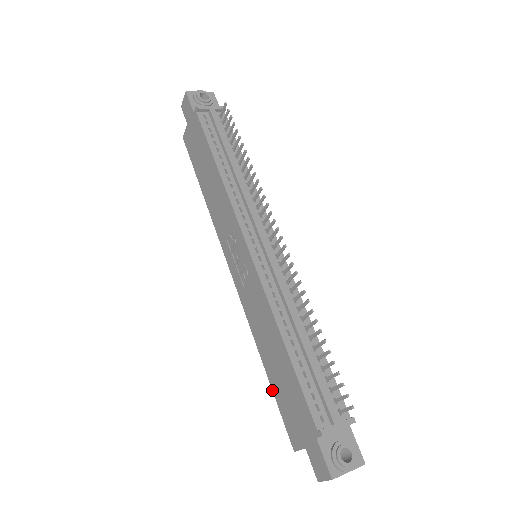
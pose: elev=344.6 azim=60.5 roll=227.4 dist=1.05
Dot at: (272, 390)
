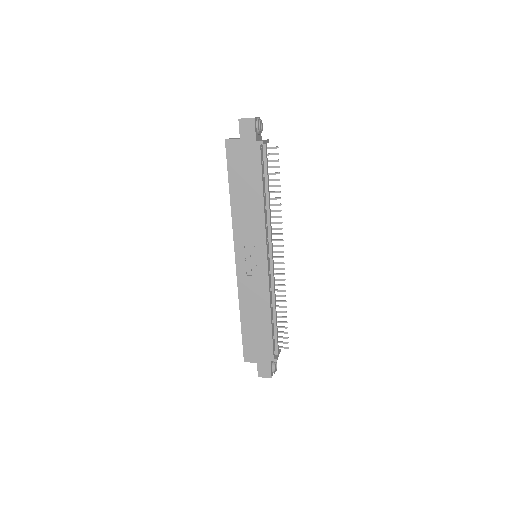
Dot at: (242, 332)
